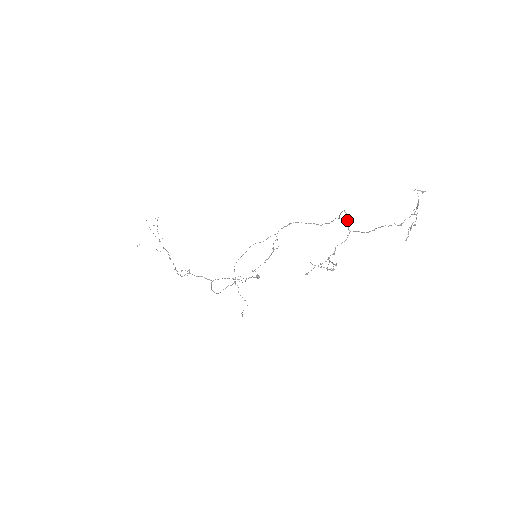
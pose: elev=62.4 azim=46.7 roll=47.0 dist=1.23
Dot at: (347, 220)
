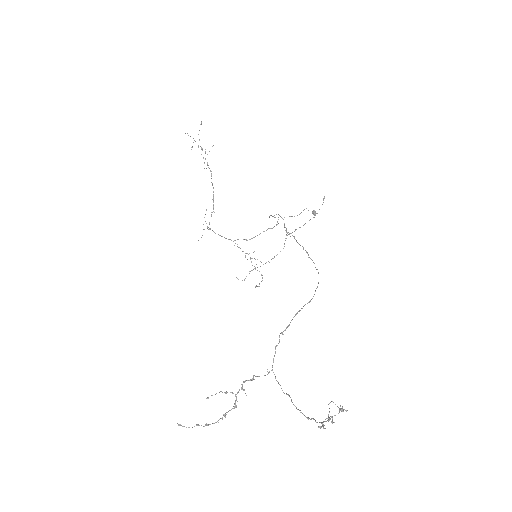
Dot at: (275, 353)
